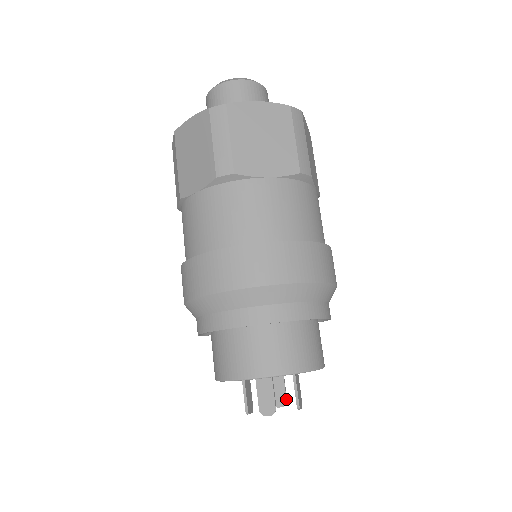
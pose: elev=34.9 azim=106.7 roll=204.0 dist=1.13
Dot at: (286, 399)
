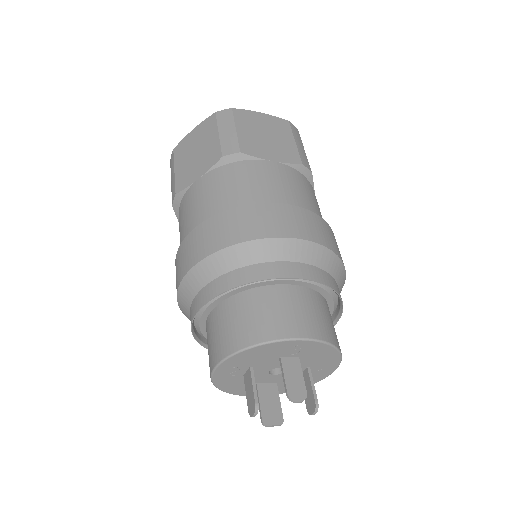
Dot at: (314, 401)
